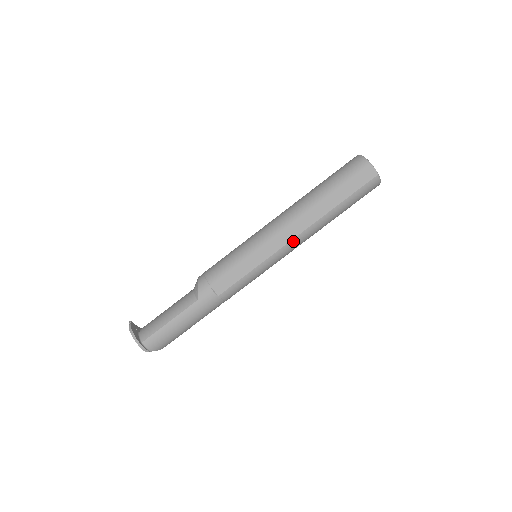
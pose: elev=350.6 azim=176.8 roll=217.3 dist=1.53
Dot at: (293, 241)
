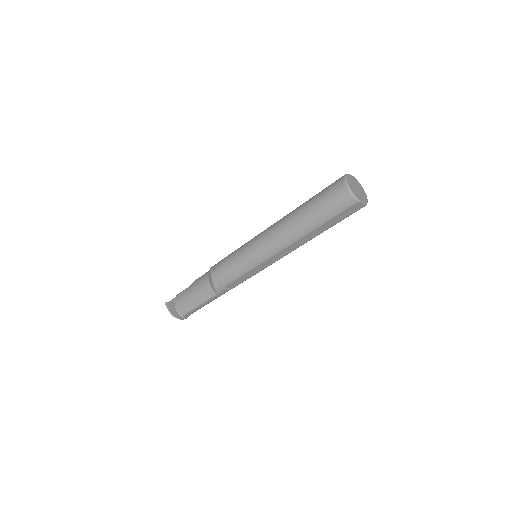
Dot at: occluded
